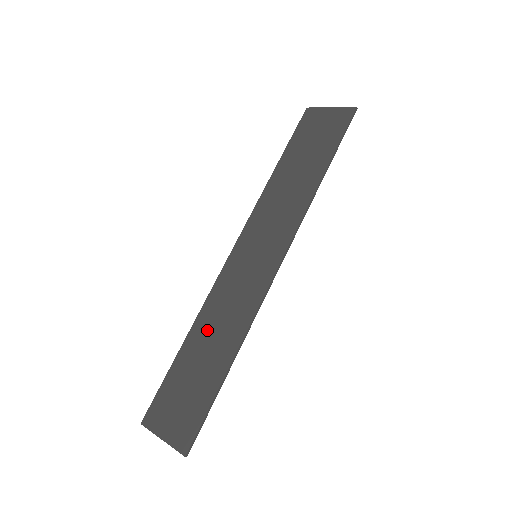
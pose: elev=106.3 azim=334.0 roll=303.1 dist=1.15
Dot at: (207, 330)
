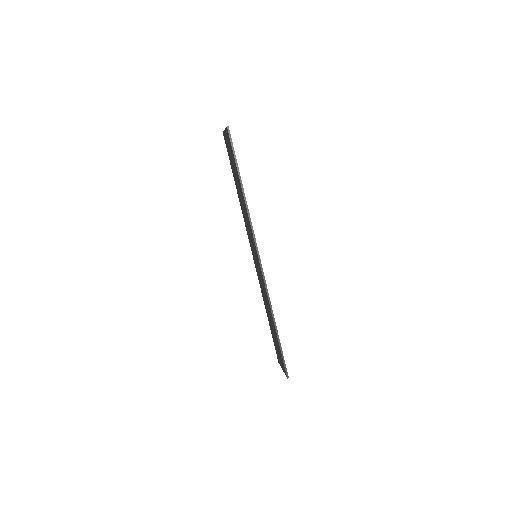
Dot at: (266, 308)
